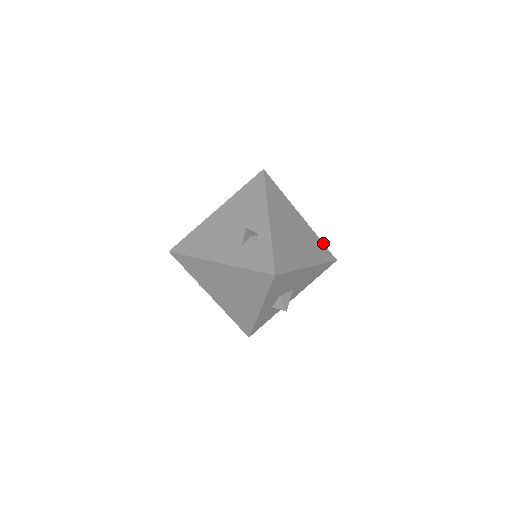
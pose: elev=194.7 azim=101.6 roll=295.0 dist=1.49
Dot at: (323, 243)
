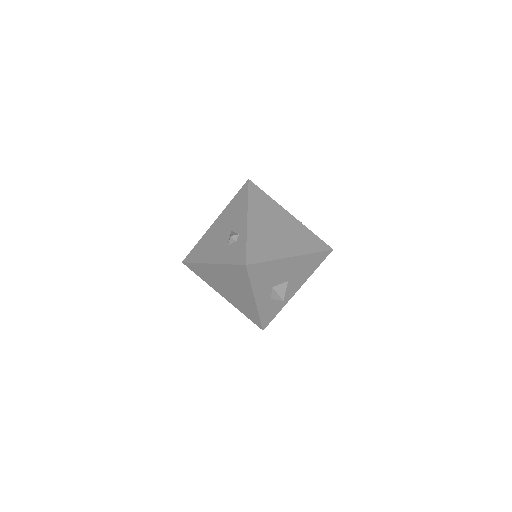
Dot at: (316, 235)
